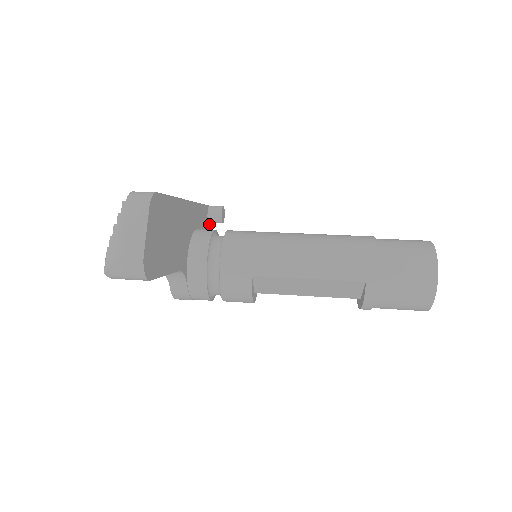
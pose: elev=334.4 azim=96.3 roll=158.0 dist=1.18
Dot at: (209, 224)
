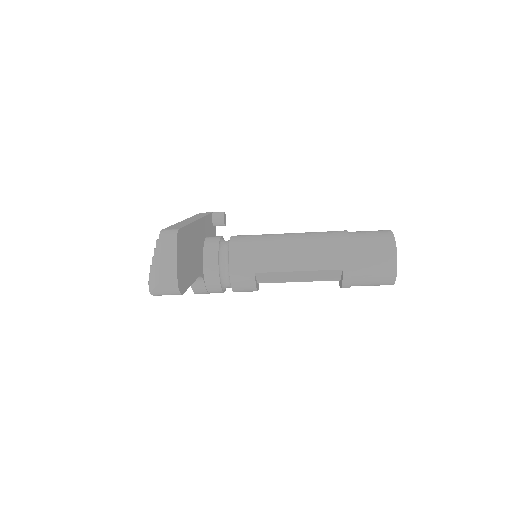
Dot at: (214, 227)
